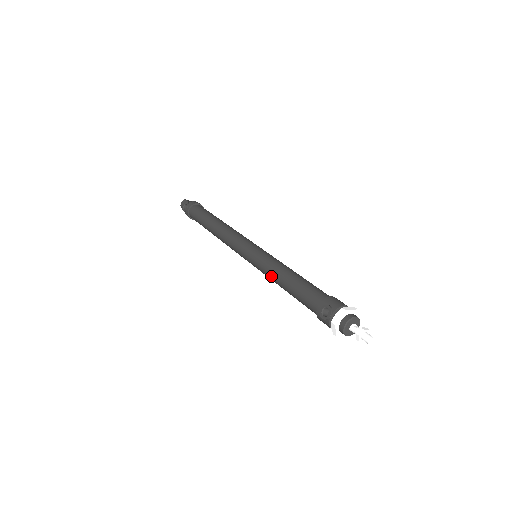
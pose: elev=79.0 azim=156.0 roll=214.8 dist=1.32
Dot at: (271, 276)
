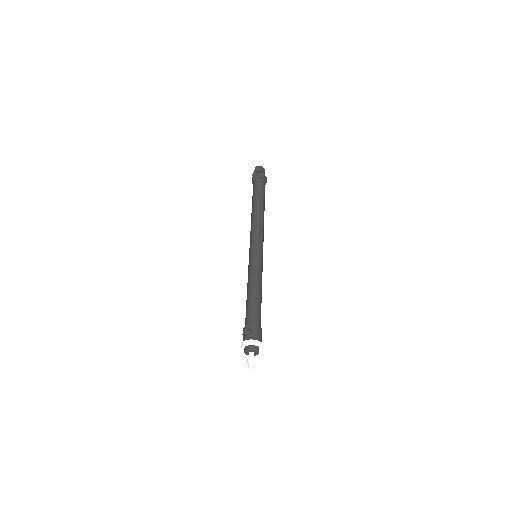
Dot at: (248, 280)
